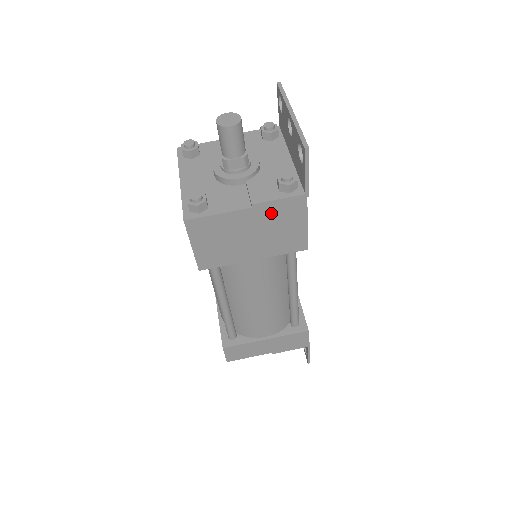
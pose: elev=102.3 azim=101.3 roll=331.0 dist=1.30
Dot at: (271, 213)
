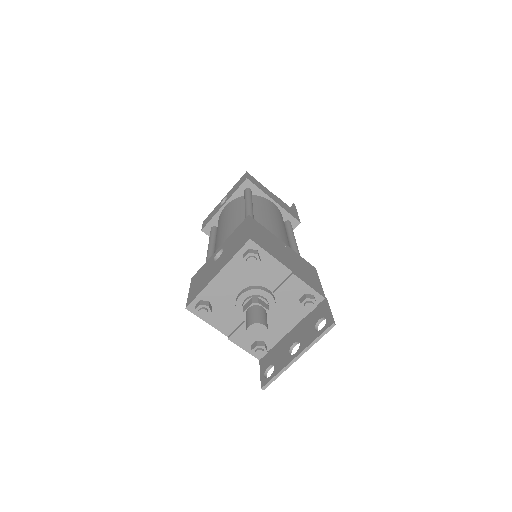
Dot at: occluded
